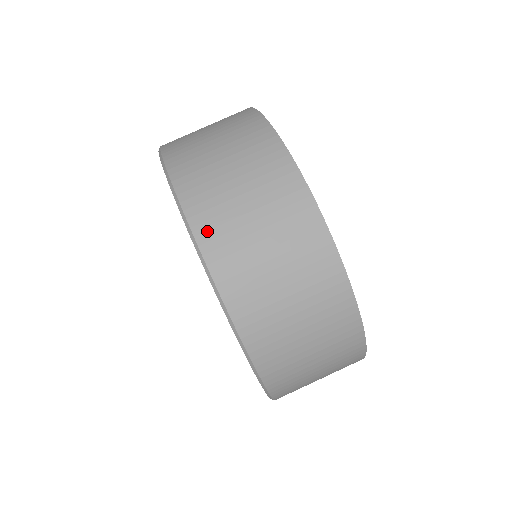
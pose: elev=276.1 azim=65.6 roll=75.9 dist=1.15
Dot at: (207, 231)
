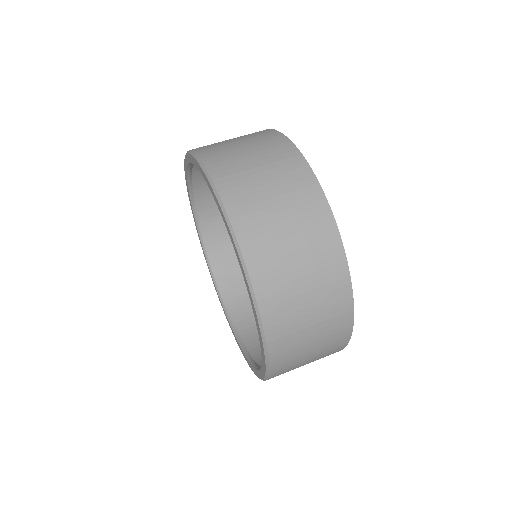
Dot at: occluded
